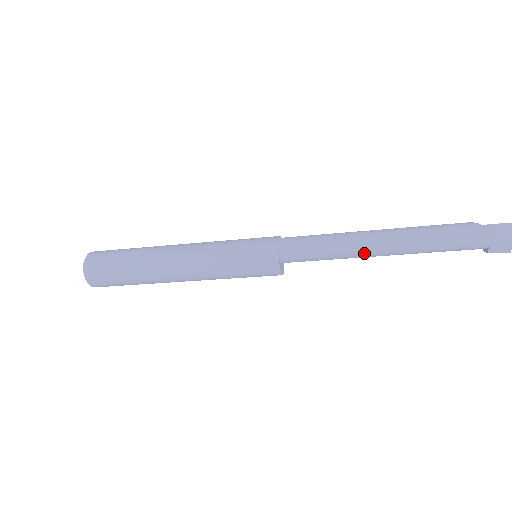
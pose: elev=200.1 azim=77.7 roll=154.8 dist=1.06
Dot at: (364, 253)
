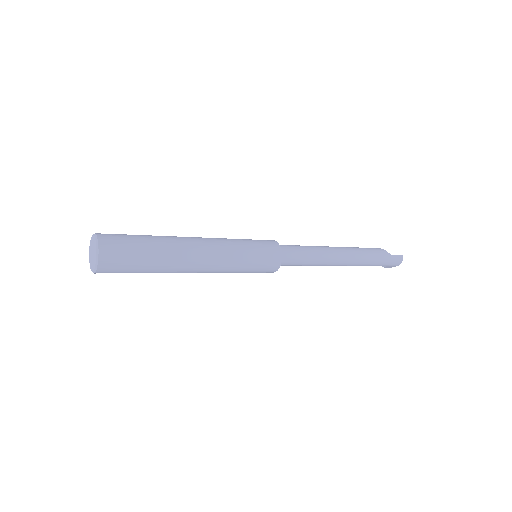
Dot at: (329, 265)
